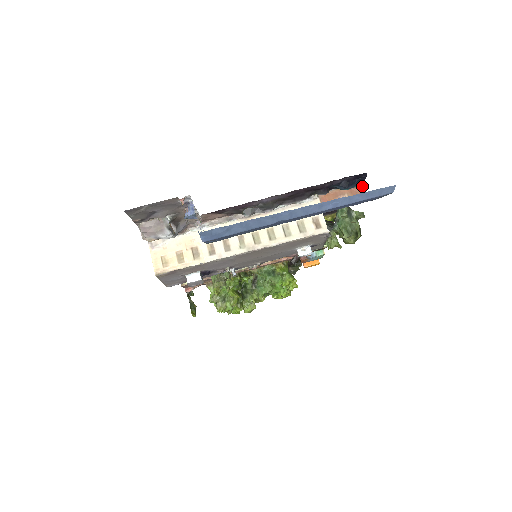
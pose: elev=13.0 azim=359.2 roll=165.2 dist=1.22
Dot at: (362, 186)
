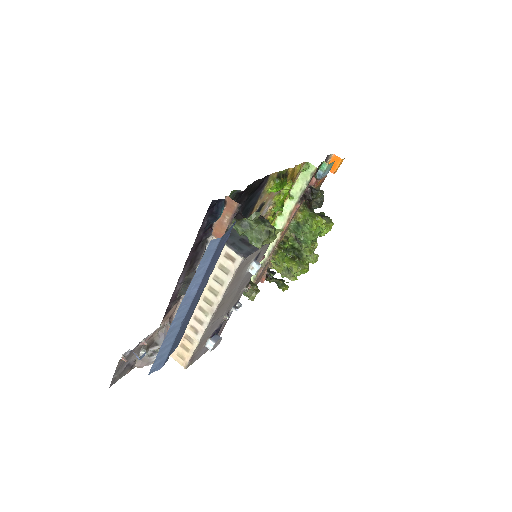
Dot at: (229, 198)
